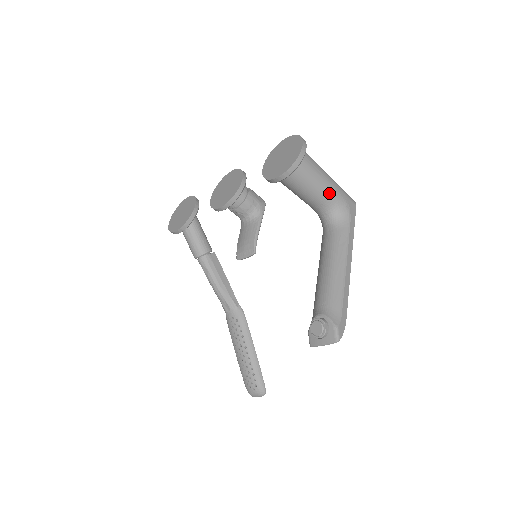
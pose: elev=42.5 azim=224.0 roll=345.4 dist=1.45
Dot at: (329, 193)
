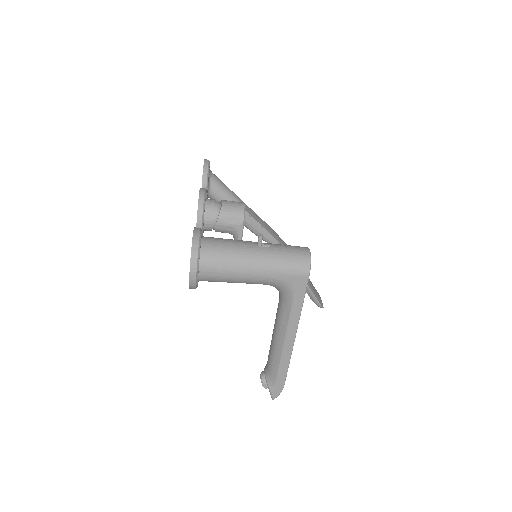
Dot at: (258, 283)
